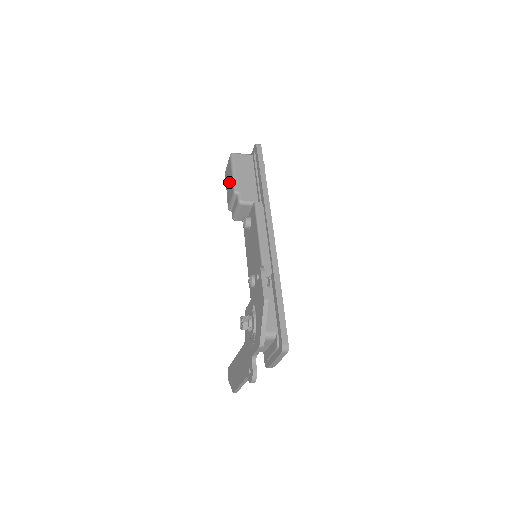
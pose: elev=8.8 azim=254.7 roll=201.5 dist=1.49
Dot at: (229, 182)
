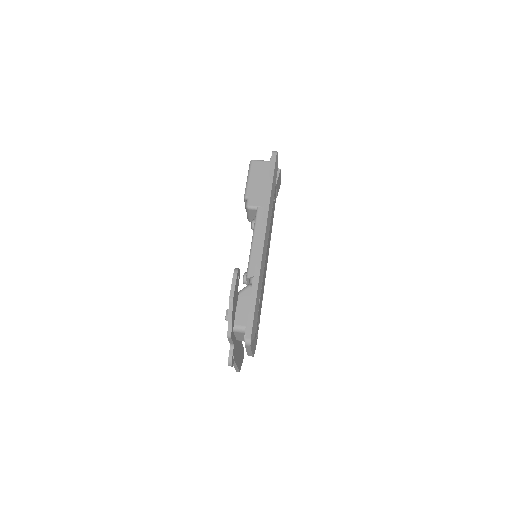
Dot at: occluded
